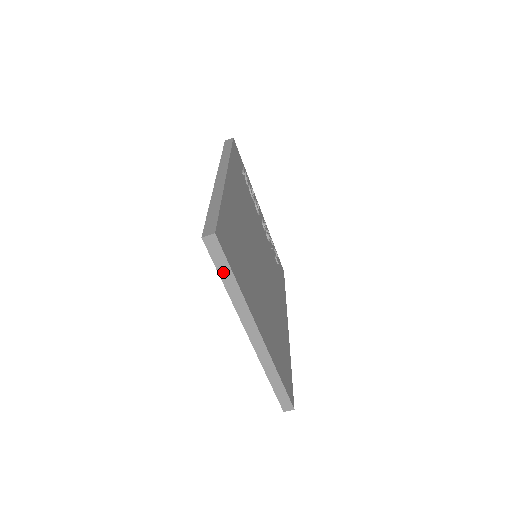
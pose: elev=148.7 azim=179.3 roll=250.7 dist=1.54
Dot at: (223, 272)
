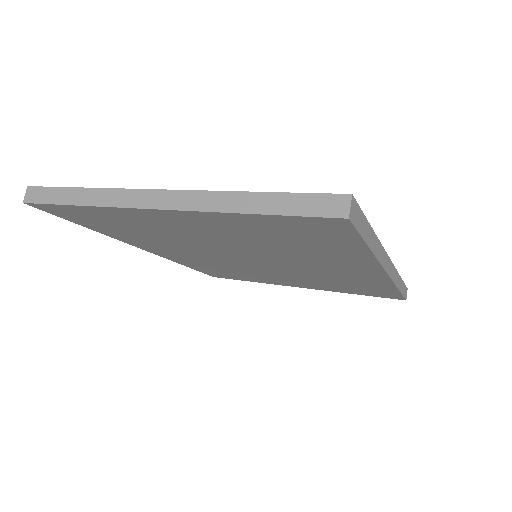
Dot at: (64, 199)
